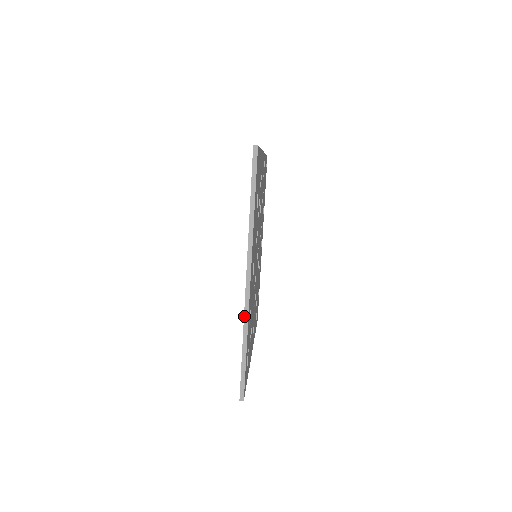
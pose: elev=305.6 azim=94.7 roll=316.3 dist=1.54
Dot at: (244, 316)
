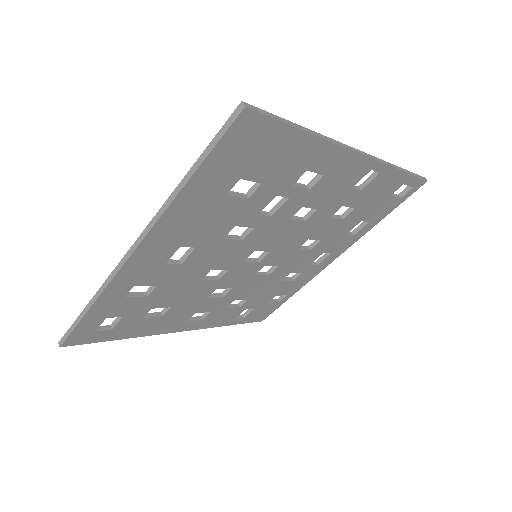
Dot at: (106, 280)
